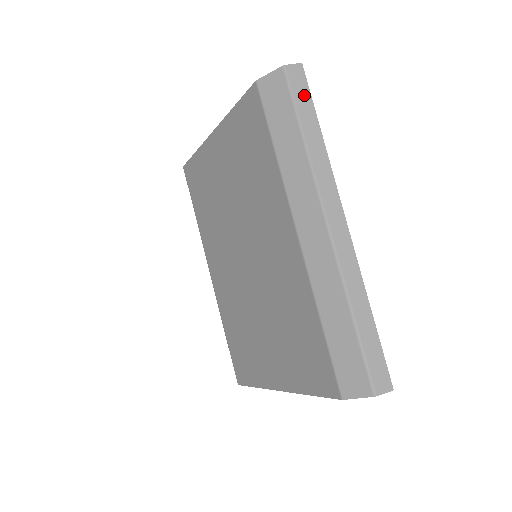
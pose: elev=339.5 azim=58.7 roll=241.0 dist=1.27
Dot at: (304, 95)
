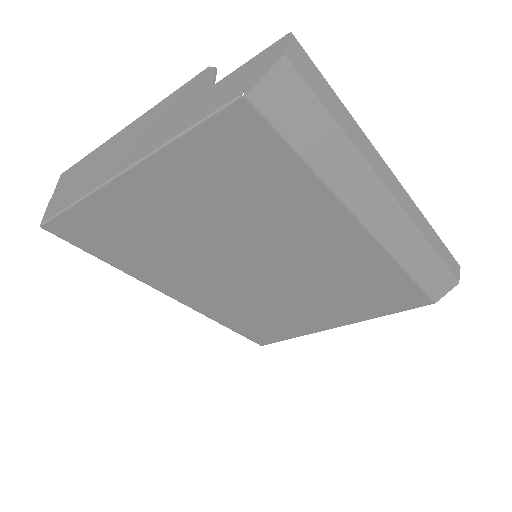
Dot at: (317, 79)
